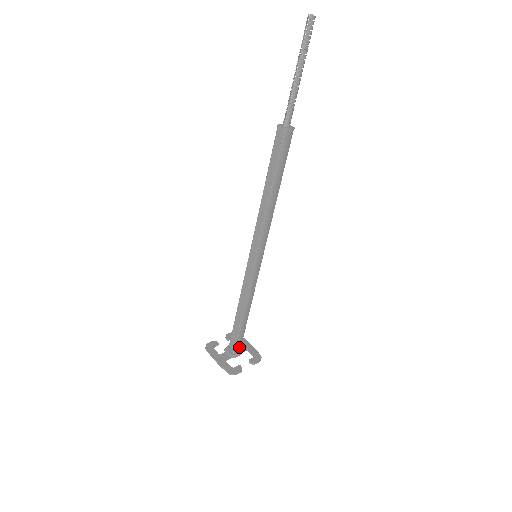
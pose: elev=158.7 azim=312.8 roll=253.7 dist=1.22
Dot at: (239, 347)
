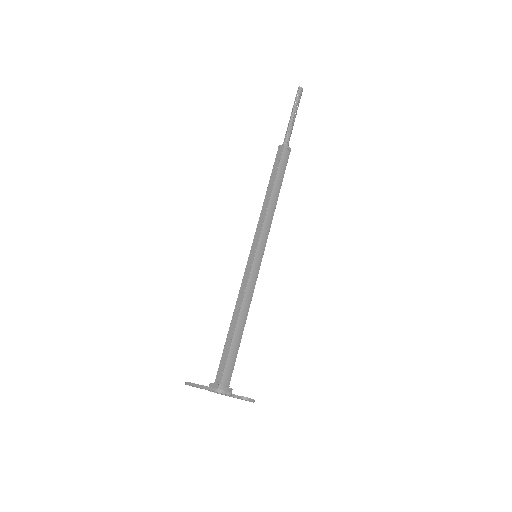
Dot at: (228, 380)
